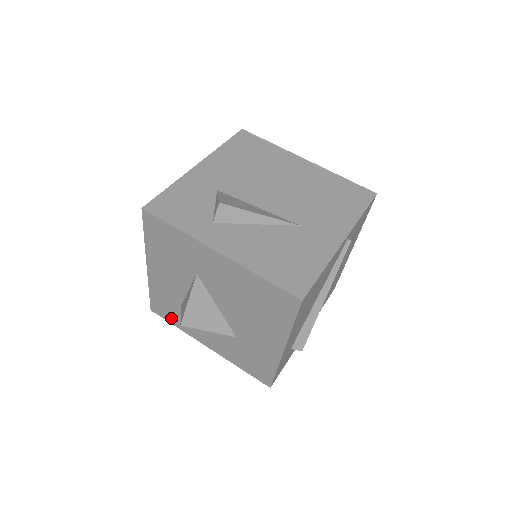
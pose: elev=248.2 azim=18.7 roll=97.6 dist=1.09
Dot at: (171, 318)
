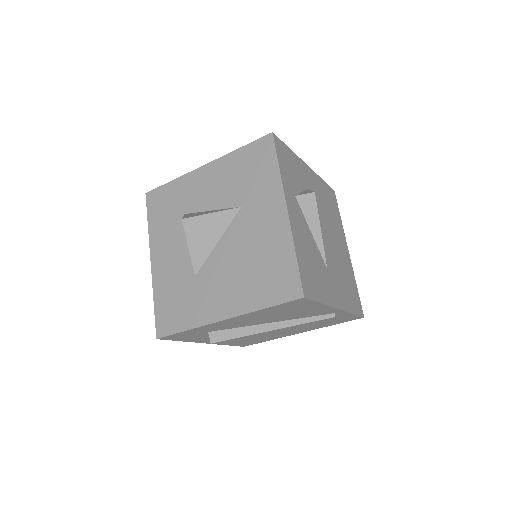
Dot at: (155, 214)
